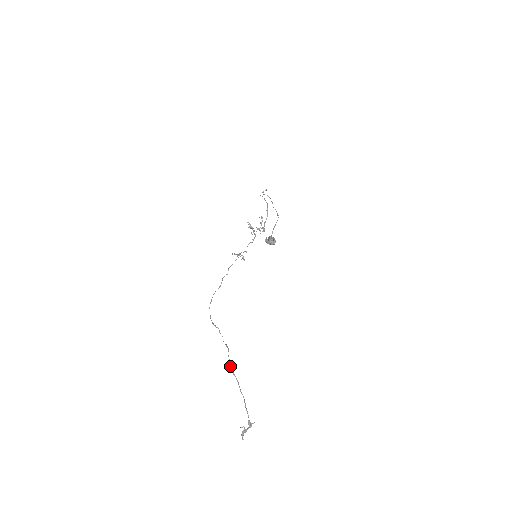
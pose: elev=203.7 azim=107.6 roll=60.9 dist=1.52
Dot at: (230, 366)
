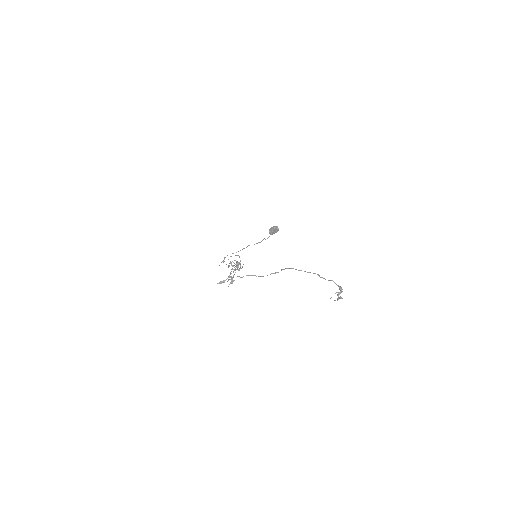
Dot at: (295, 269)
